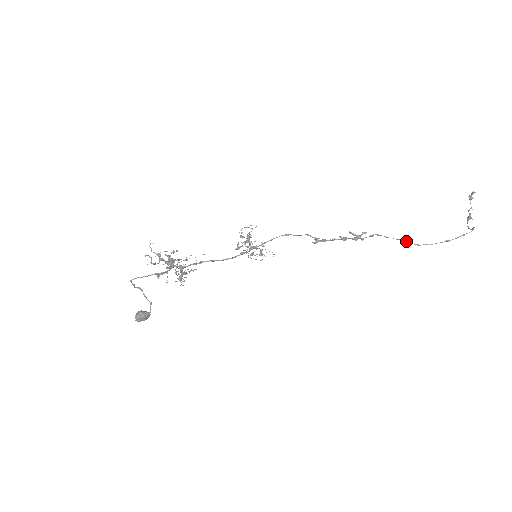
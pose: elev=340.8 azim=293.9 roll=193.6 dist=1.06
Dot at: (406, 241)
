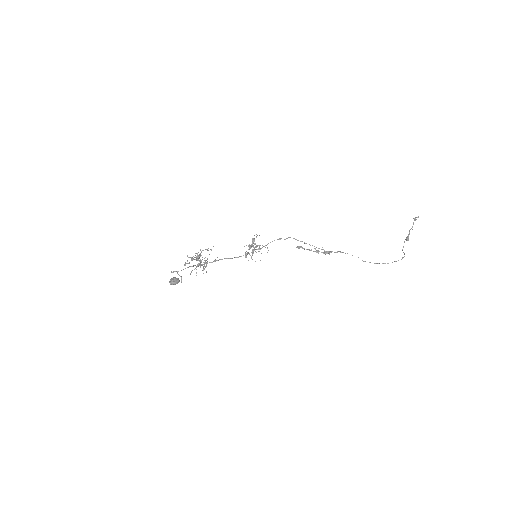
Dot at: (358, 257)
